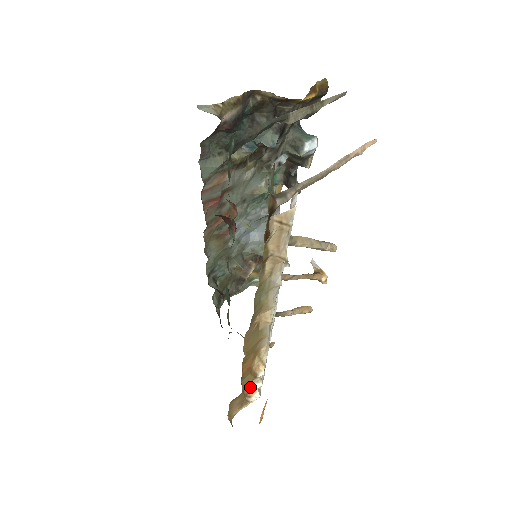
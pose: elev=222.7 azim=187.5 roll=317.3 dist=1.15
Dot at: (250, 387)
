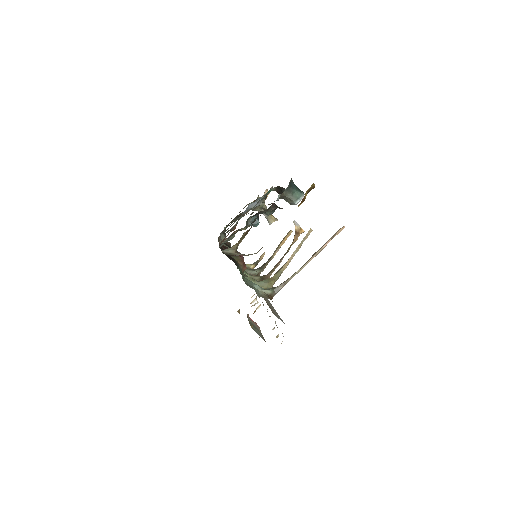
Dot at: occluded
